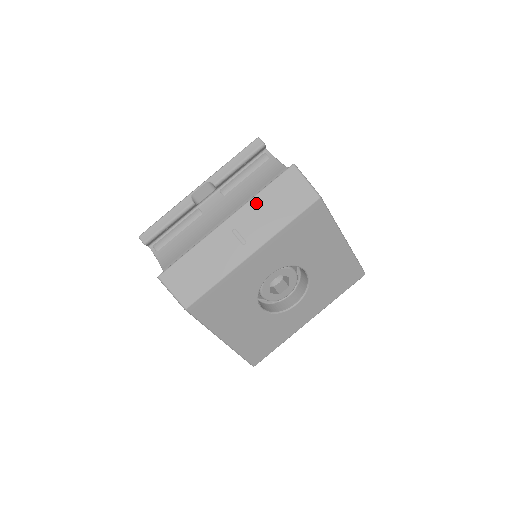
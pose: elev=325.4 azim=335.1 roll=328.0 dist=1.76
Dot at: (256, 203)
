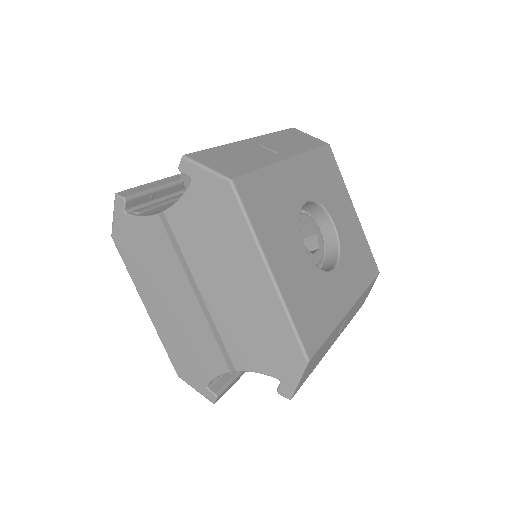
Dot at: (273, 136)
